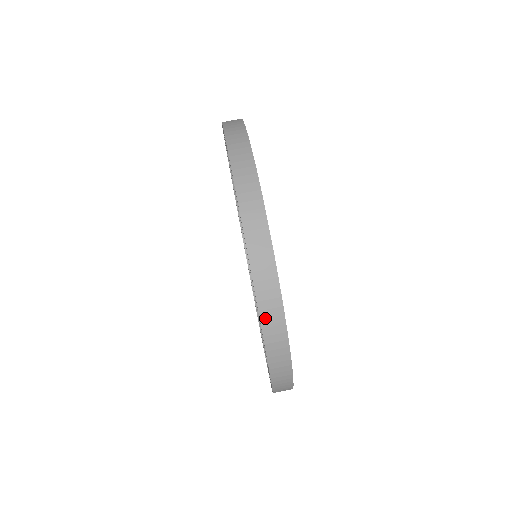
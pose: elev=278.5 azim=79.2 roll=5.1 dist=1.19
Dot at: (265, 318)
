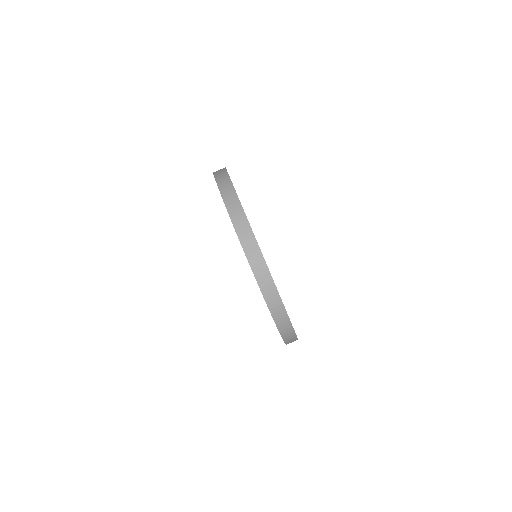
Dot at: (283, 333)
